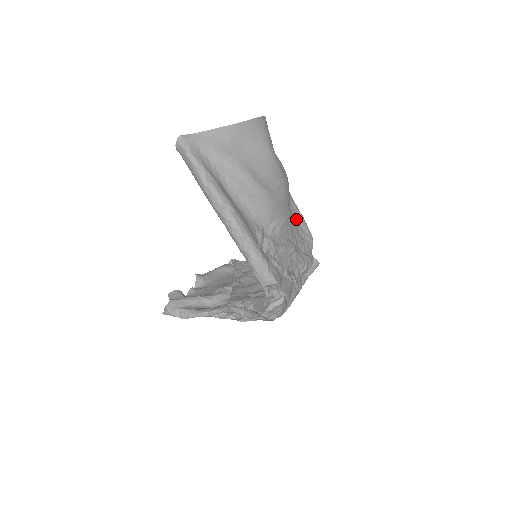
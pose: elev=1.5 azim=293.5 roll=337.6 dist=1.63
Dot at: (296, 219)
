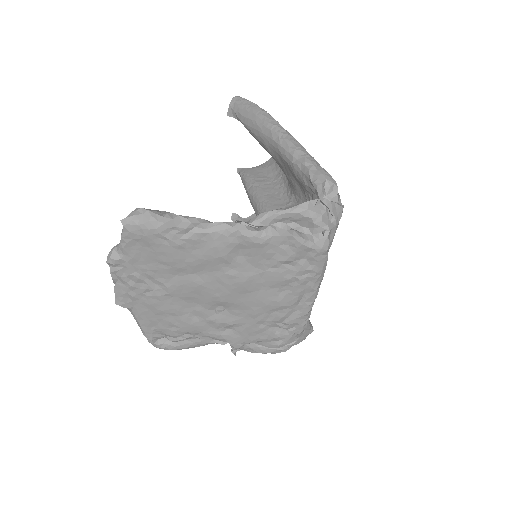
Dot at: occluded
